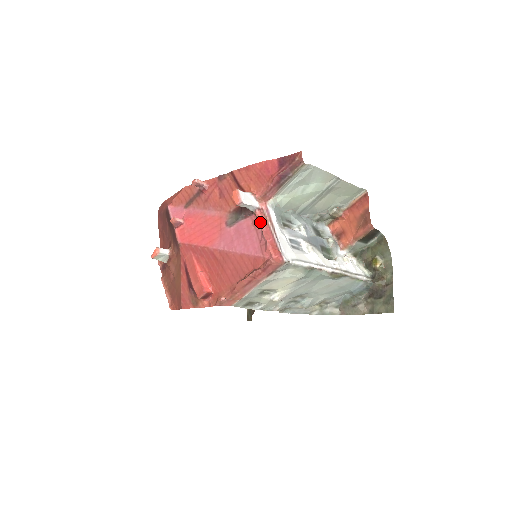
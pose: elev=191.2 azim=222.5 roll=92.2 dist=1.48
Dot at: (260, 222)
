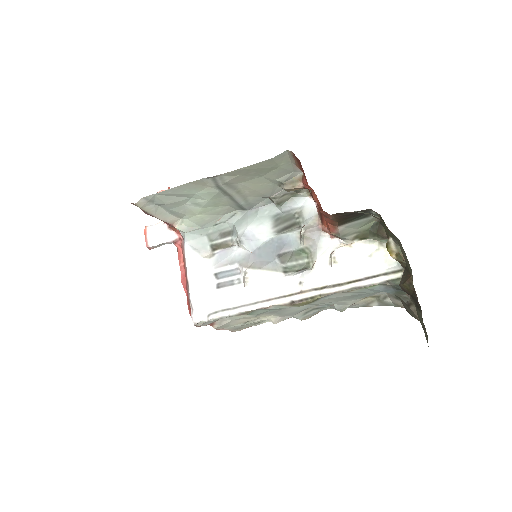
Dot at: (179, 261)
